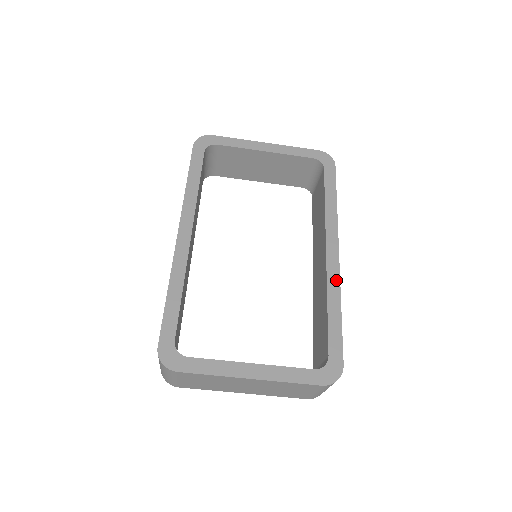
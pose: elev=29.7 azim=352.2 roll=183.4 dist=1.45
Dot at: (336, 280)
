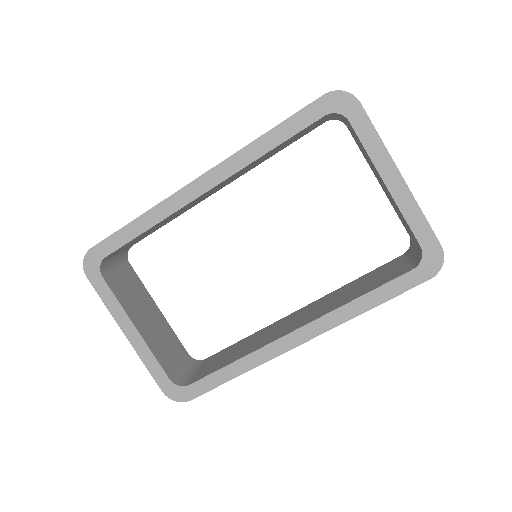
Dot at: (266, 357)
